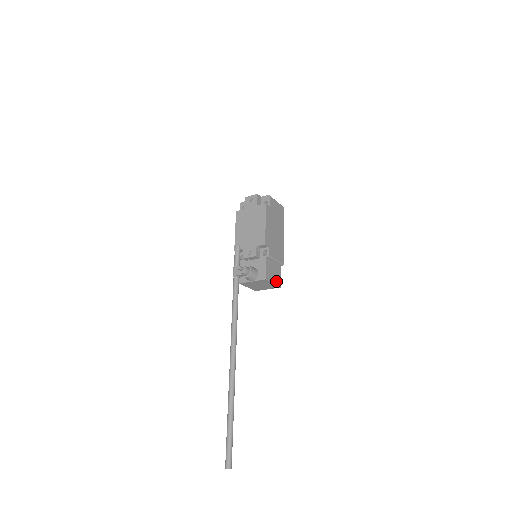
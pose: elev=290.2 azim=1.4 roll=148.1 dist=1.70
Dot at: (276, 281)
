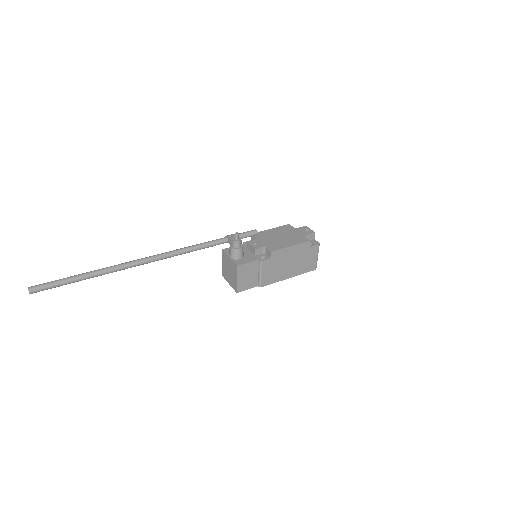
Dot at: (241, 283)
